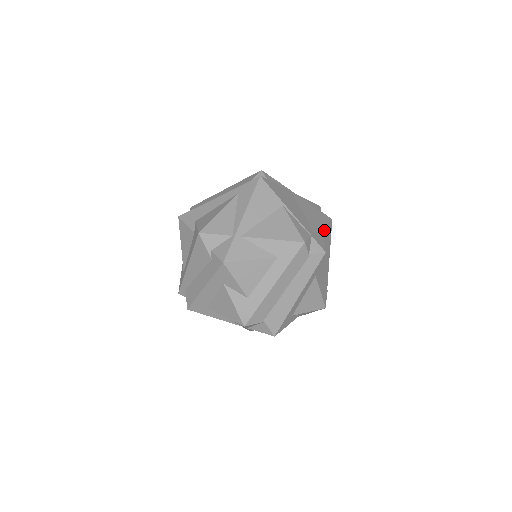
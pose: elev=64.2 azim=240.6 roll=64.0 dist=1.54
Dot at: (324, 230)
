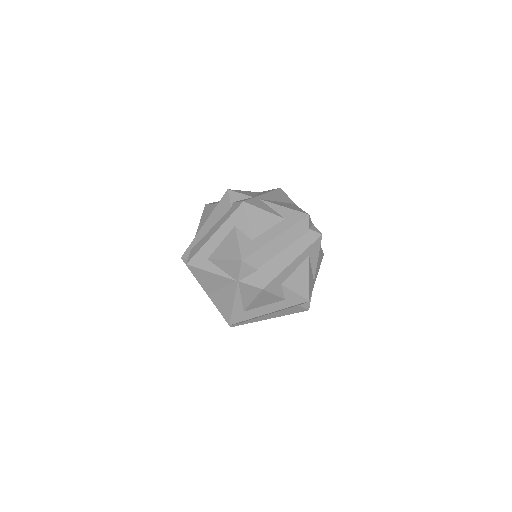
Dot at: occluded
